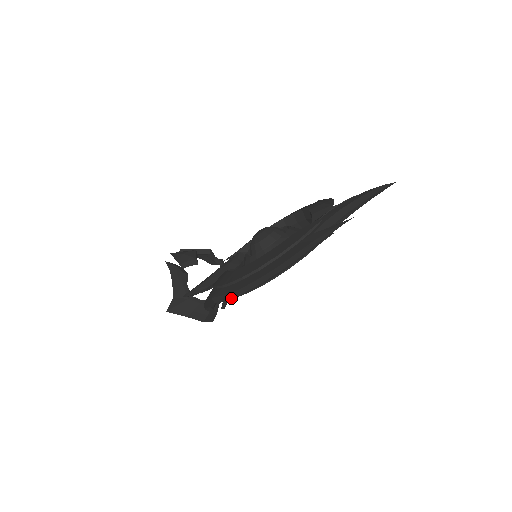
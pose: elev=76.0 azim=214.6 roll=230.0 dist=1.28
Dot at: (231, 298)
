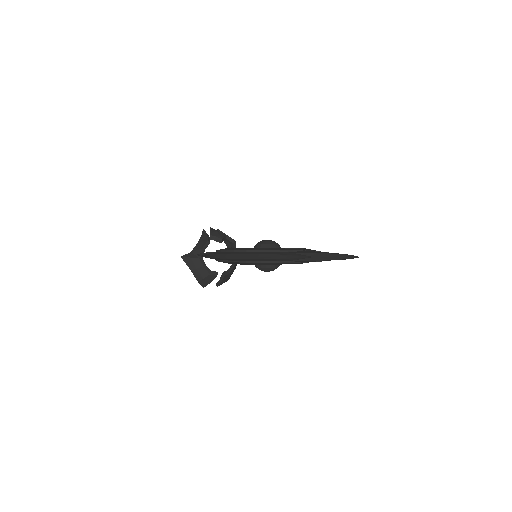
Dot at: (219, 256)
